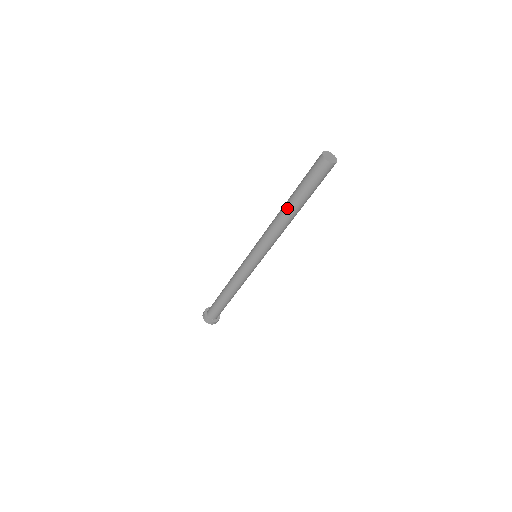
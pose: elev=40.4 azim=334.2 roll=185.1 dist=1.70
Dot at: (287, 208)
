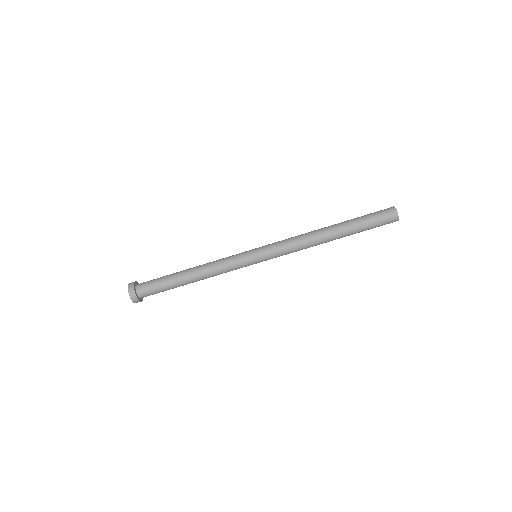
Dot at: (331, 227)
